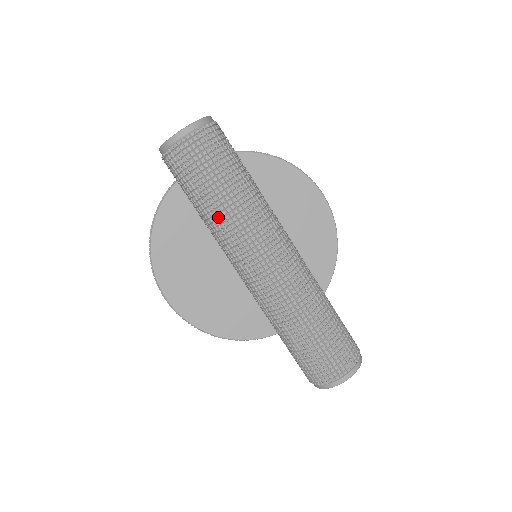
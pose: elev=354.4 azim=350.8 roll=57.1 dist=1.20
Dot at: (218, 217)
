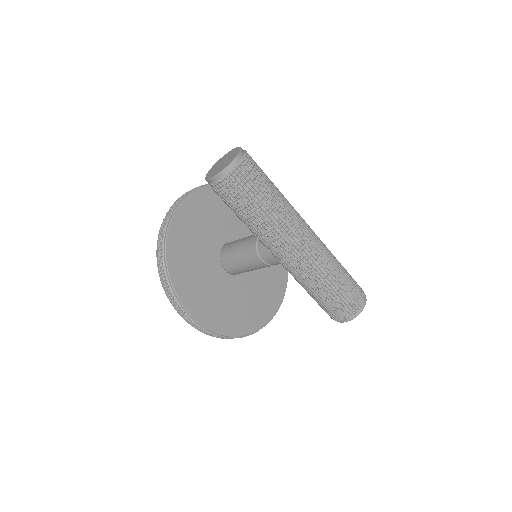
Dot at: (271, 215)
